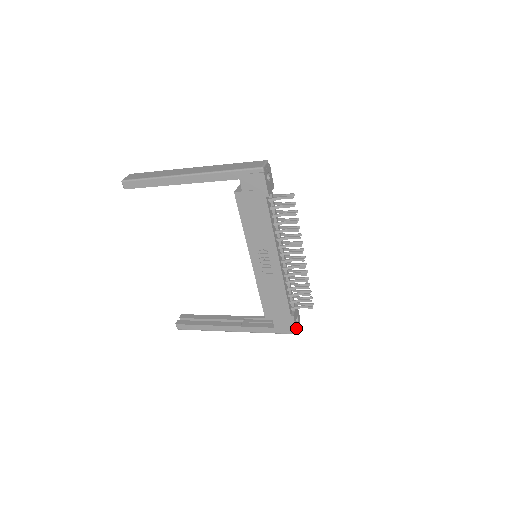
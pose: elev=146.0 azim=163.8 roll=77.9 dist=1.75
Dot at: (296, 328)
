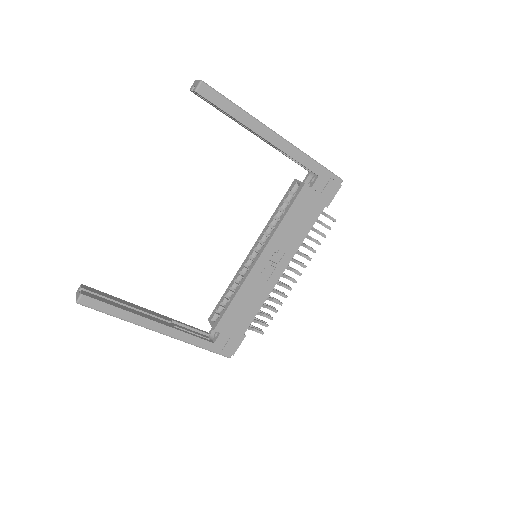
Dot at: (235, 351)
